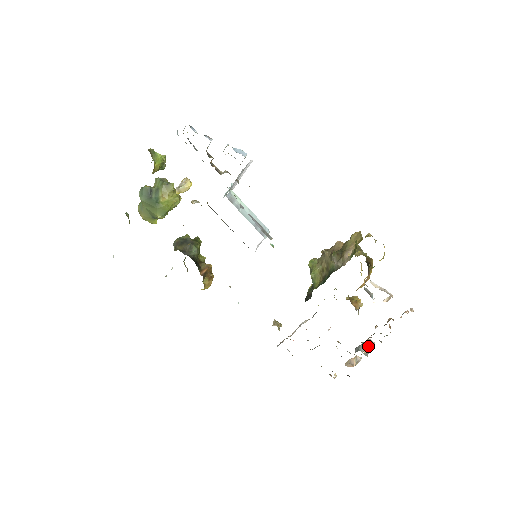
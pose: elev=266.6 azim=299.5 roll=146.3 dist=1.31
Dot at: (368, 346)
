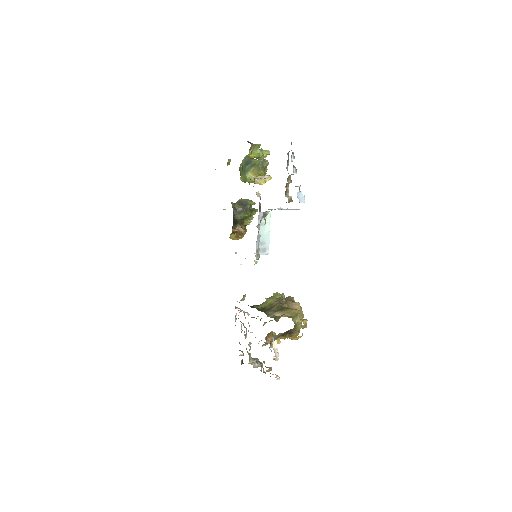
Dot at: (260, 365)
